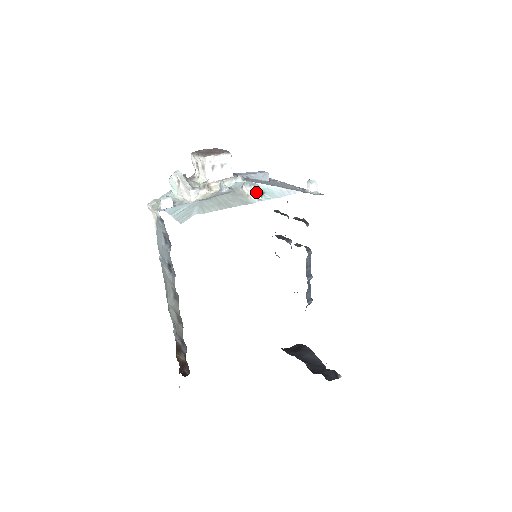
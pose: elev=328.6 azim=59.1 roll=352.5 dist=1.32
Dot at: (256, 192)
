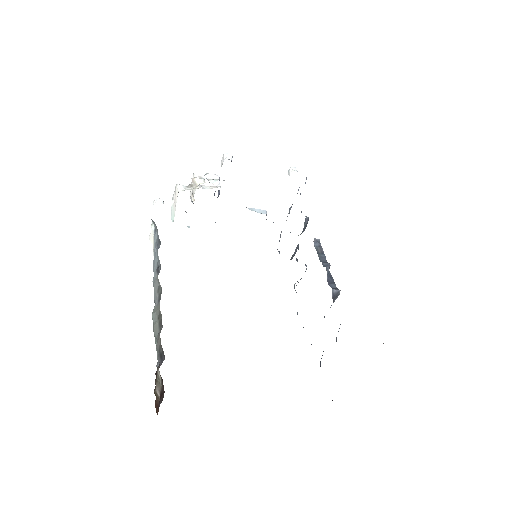
Dot at: (228, 157)
